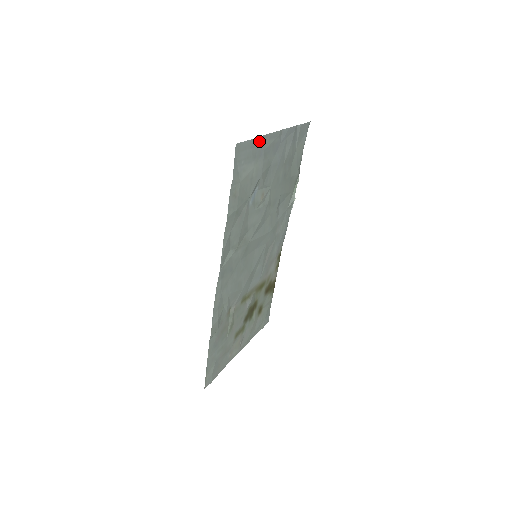
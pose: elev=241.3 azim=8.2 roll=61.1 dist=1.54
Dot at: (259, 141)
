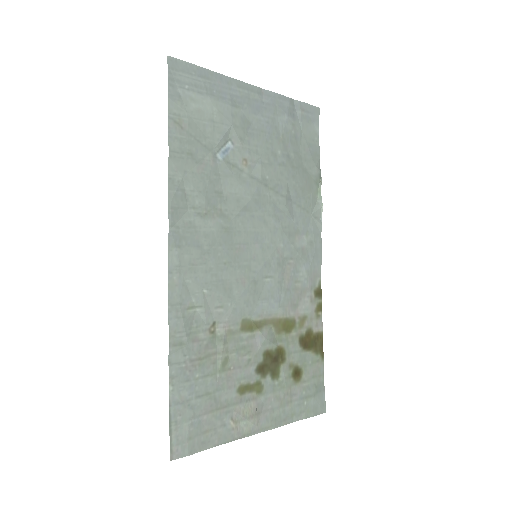
Dot at: (216, 78)
